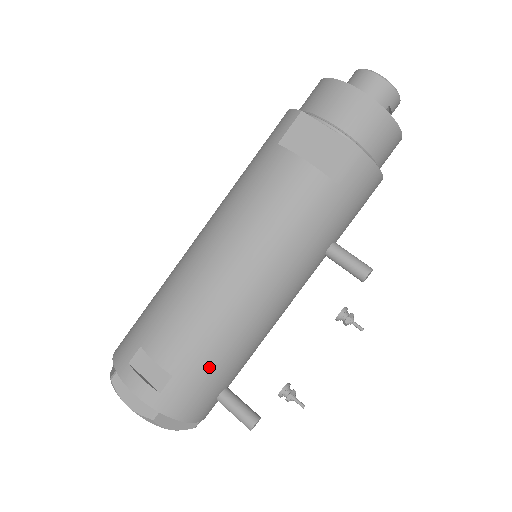
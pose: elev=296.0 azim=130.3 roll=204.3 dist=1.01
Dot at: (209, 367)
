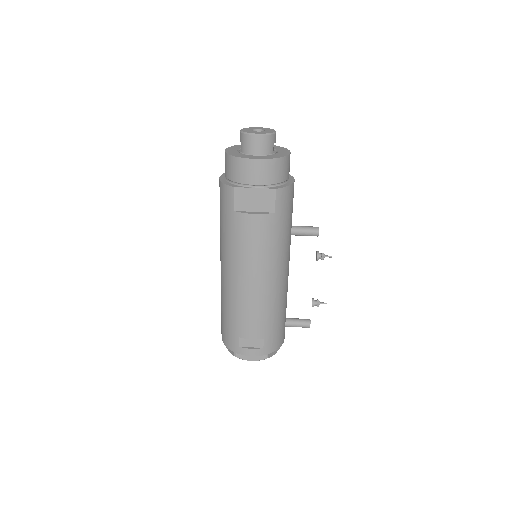
Dot at: (276, 323)
